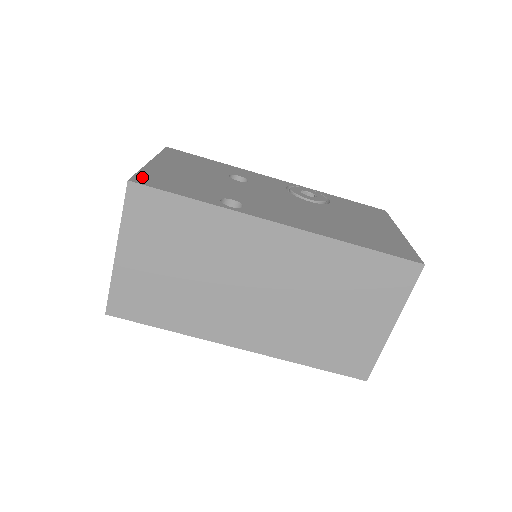
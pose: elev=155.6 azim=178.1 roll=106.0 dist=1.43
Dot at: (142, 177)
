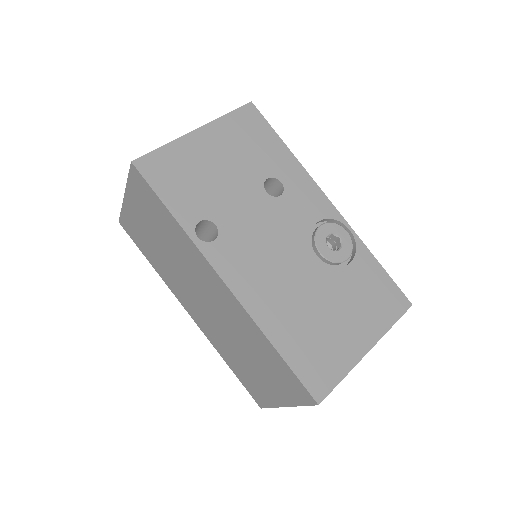
Dot at: (153, 159)
